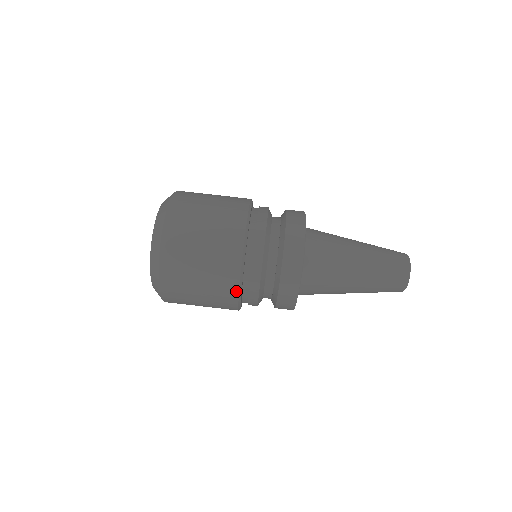
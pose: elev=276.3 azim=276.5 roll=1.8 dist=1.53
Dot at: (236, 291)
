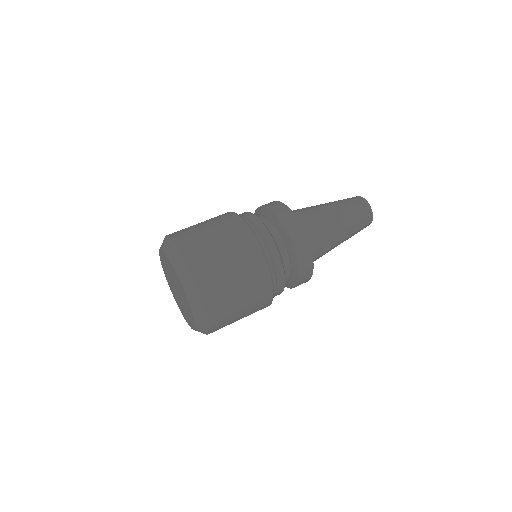
Dot at: (265, 265)
